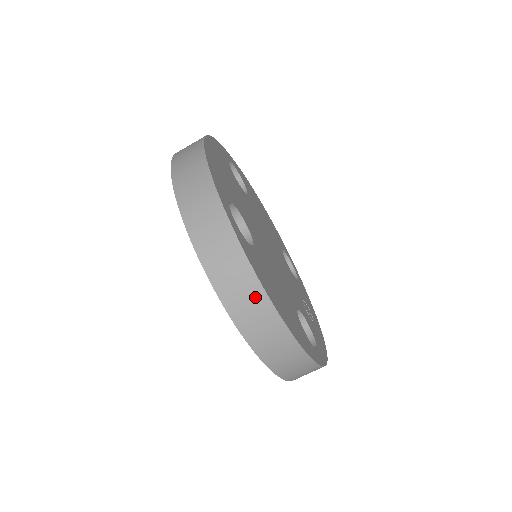
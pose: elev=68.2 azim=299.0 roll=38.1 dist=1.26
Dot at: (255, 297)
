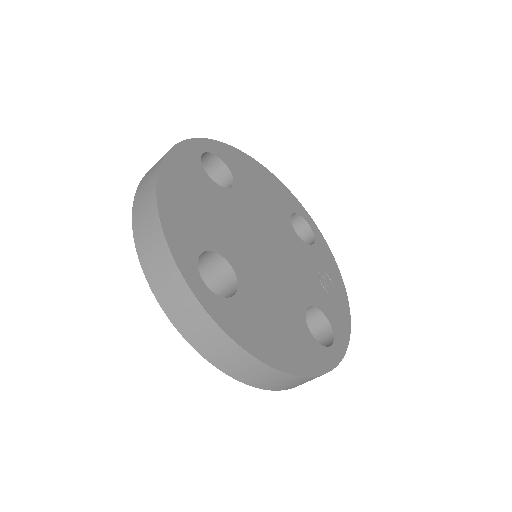
Dot at: (244, 360)
